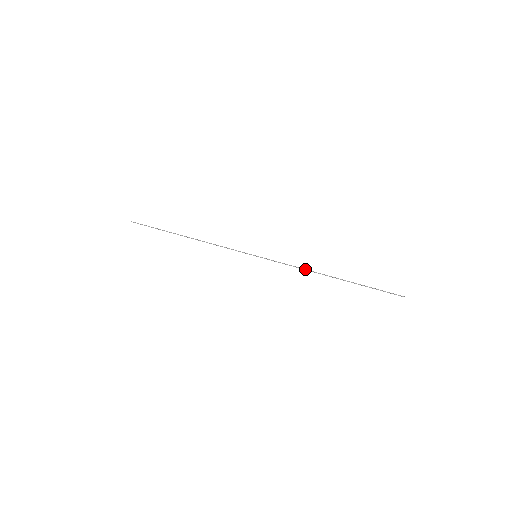
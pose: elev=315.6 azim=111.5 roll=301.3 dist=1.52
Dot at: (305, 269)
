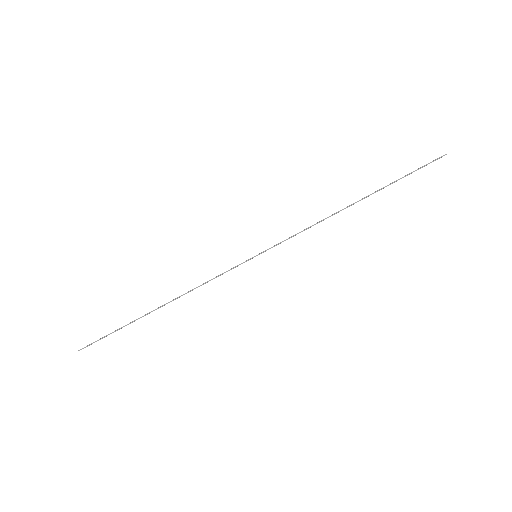
Dot at: occluded
